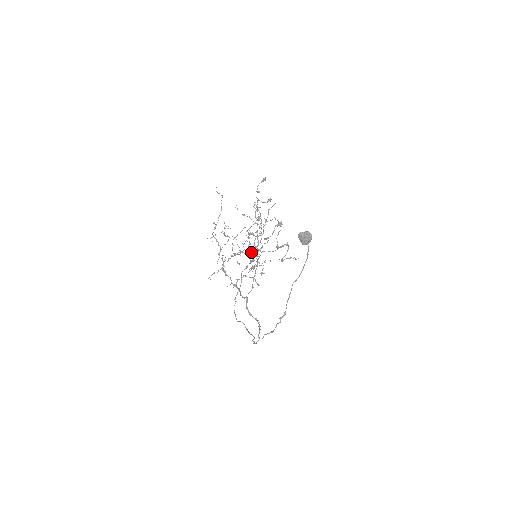
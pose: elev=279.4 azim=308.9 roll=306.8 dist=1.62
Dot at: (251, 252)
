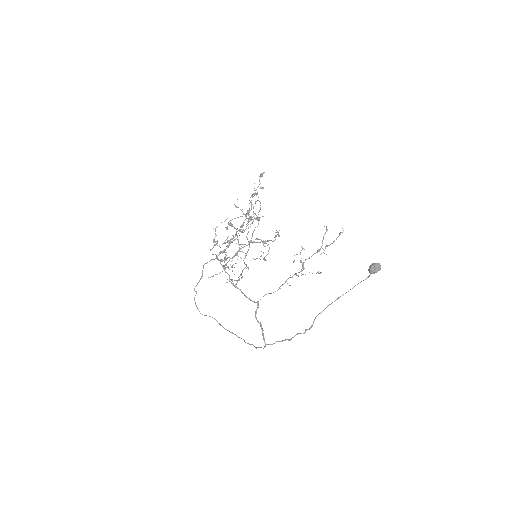
Dot at: (225, 243)
